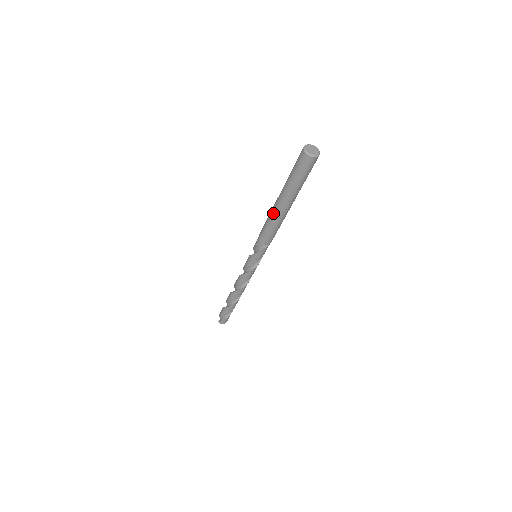
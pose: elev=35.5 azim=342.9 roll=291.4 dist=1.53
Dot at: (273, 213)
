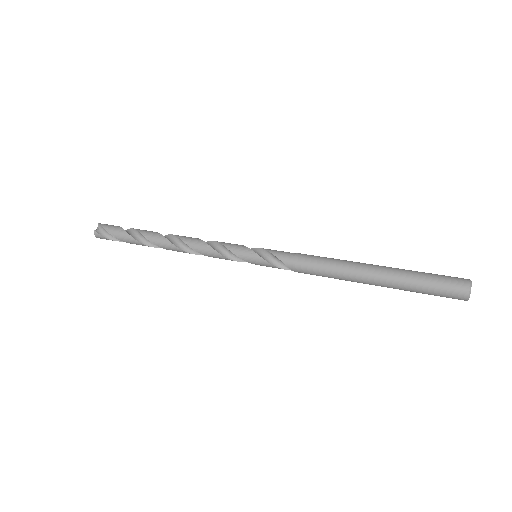
Dot at: (351, 271)
